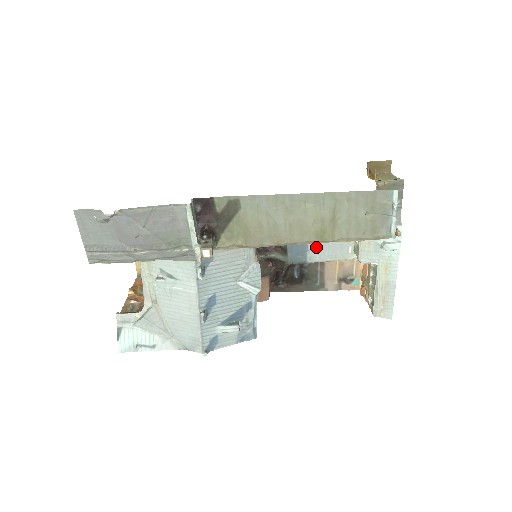
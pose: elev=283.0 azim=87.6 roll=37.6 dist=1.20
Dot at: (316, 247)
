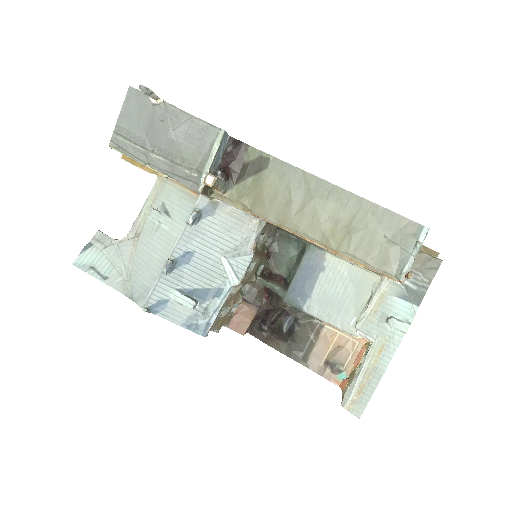
Dot at: (320, 298)
